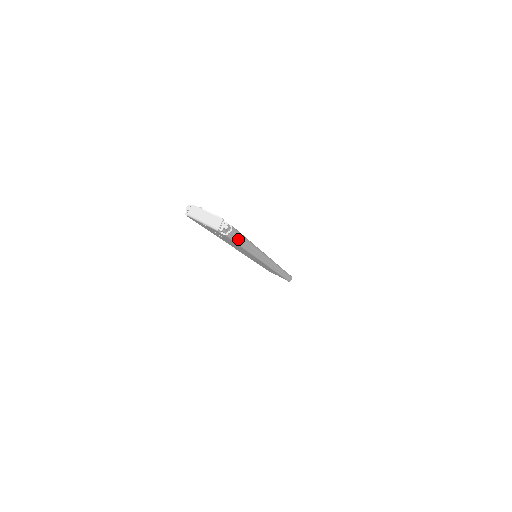
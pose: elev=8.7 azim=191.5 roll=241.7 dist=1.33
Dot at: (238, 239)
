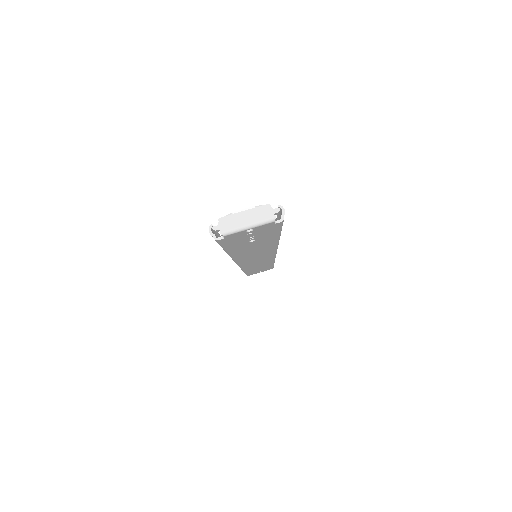
Dot at: occluded
